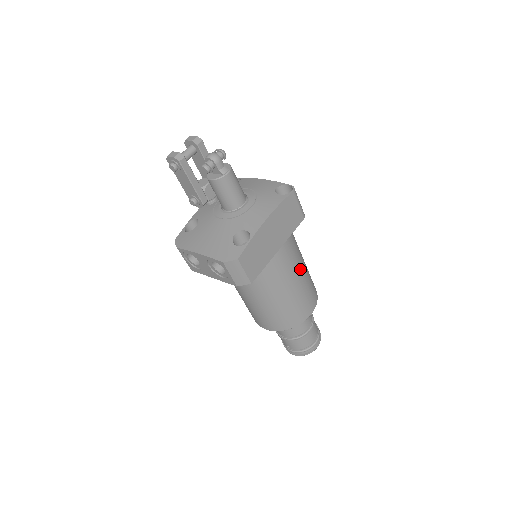
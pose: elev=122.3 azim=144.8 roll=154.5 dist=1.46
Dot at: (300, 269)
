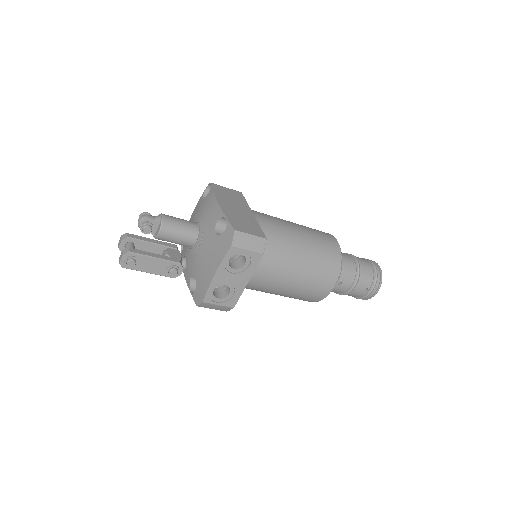
Dot at: (286, 221)
